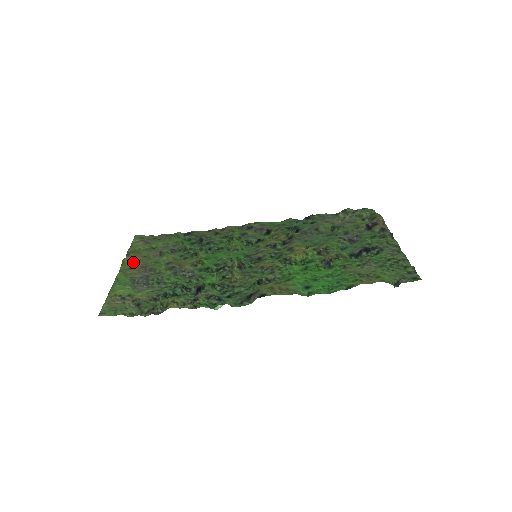
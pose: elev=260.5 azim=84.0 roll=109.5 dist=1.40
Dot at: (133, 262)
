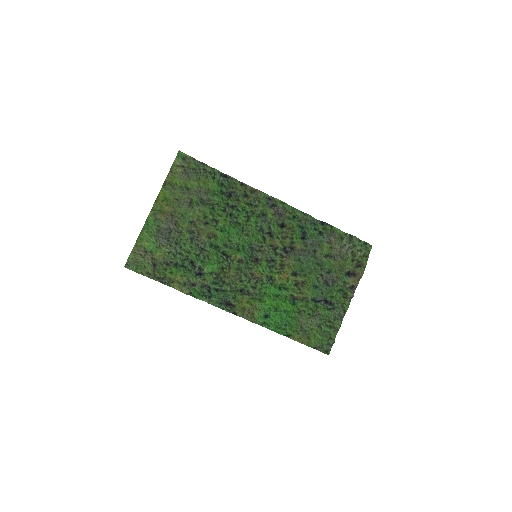
Dot at: (166, 202)
